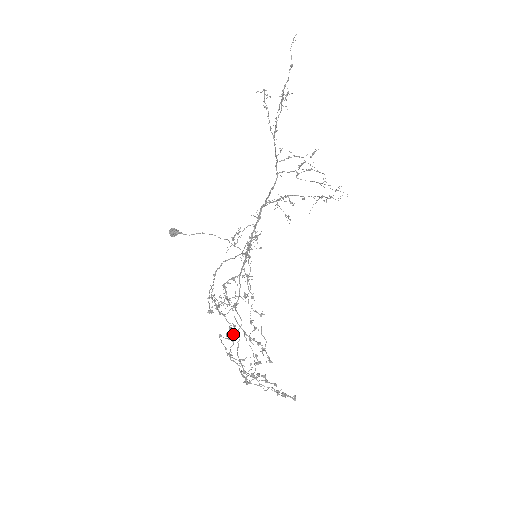
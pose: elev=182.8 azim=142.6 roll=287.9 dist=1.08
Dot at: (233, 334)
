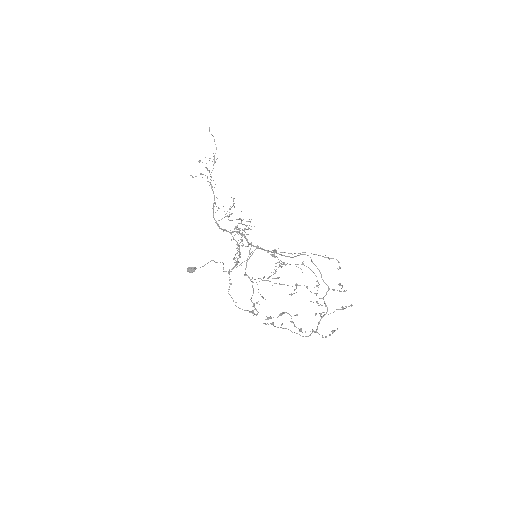
Dot at: occluded
